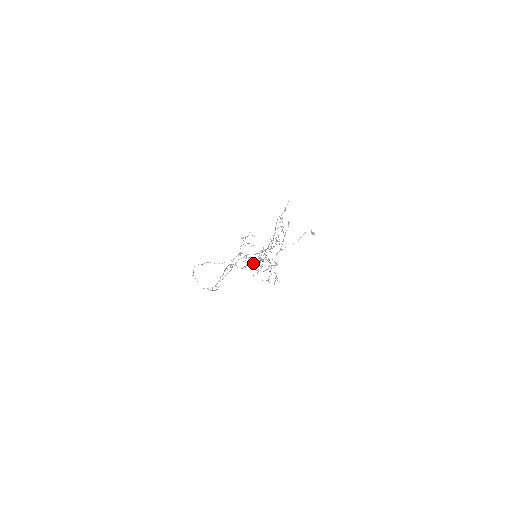
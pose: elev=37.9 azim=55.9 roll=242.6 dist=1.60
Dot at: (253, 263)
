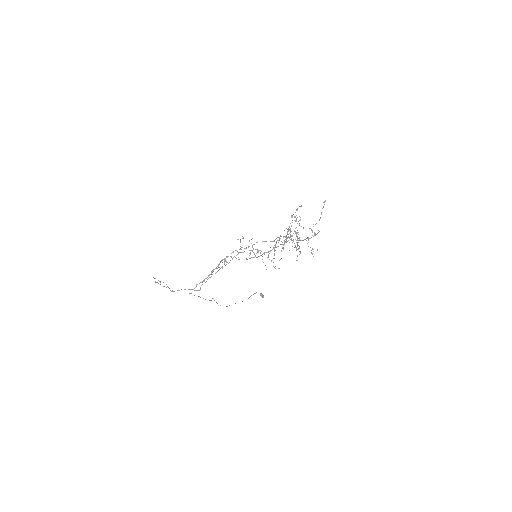
Dot at: occluded
